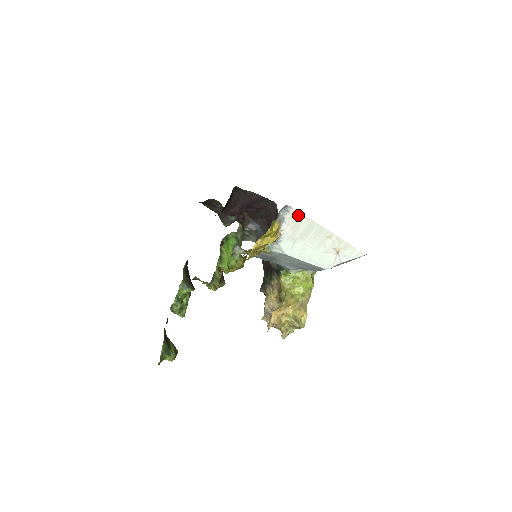
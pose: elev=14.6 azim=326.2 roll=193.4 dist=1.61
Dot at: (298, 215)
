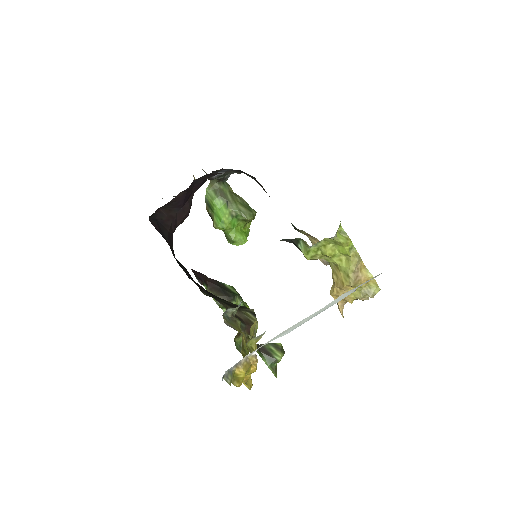
Dot at: occluded
